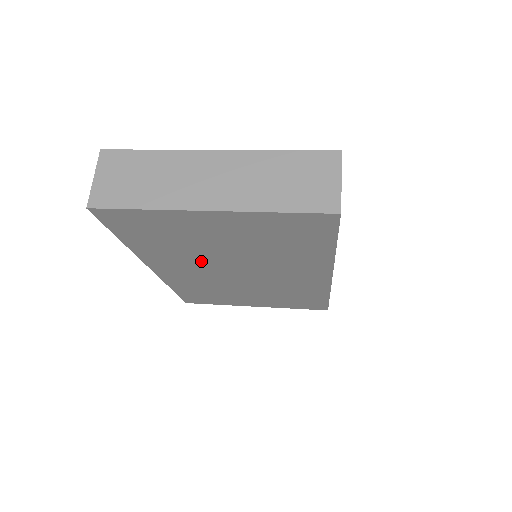
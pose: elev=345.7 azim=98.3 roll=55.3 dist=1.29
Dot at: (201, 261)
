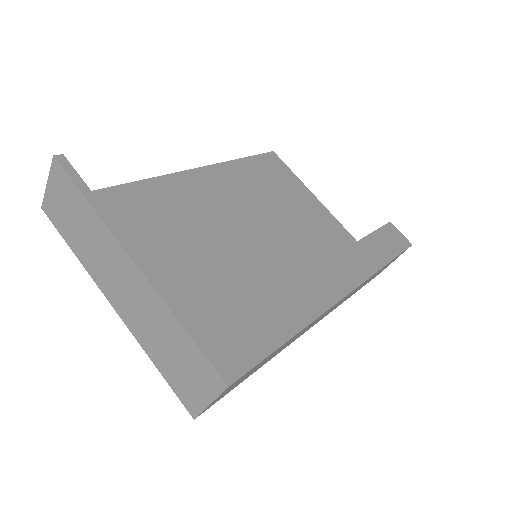
Dot at: occluded
